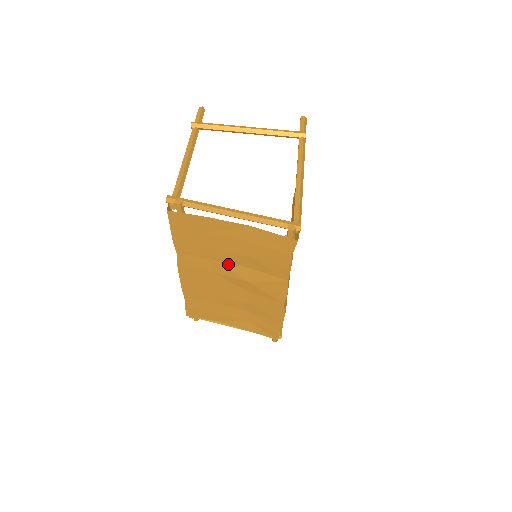
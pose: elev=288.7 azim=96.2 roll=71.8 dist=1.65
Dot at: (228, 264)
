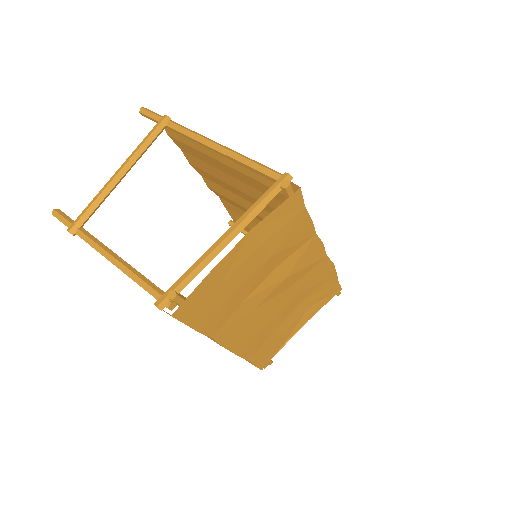
Dot at: (258, 287)
